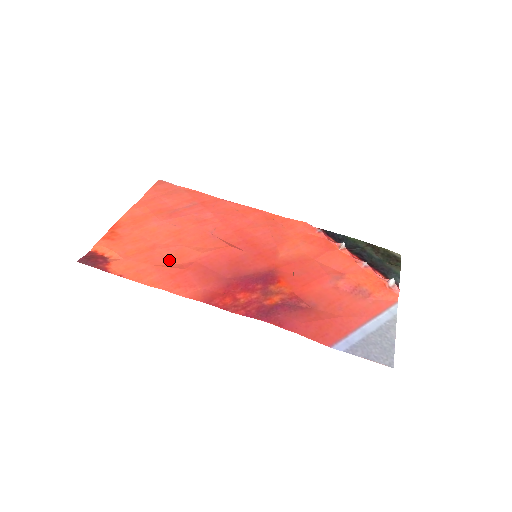
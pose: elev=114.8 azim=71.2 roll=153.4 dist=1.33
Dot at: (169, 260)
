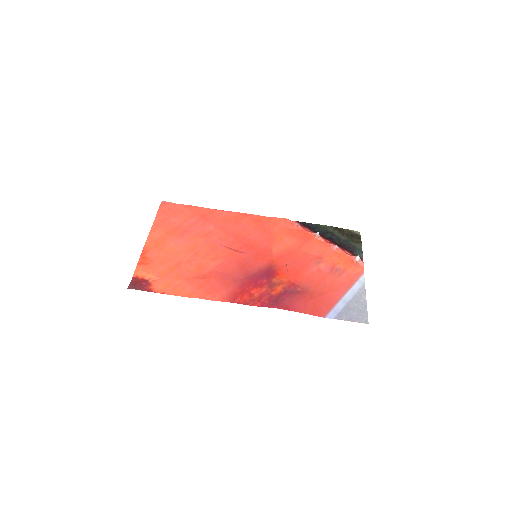
Dot at: (194, 273)
